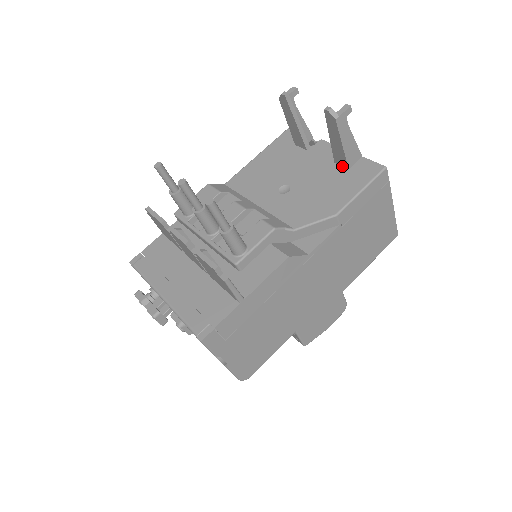
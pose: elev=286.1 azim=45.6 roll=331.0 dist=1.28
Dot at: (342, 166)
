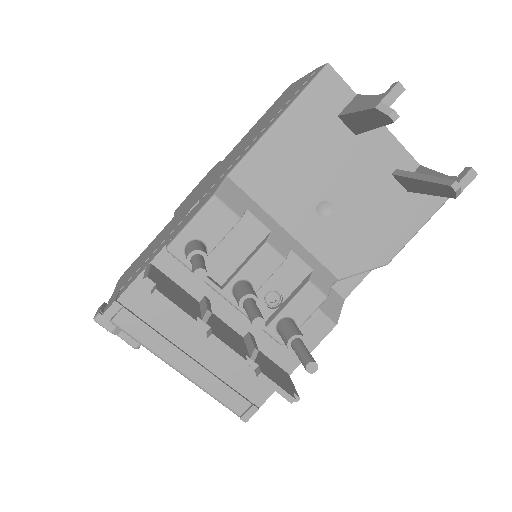
Dot at: (401, 184)
